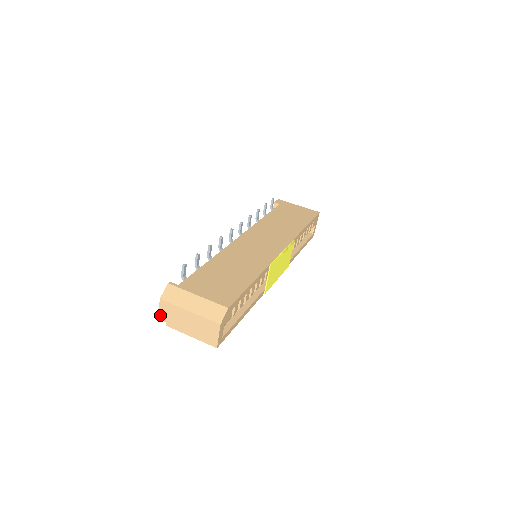
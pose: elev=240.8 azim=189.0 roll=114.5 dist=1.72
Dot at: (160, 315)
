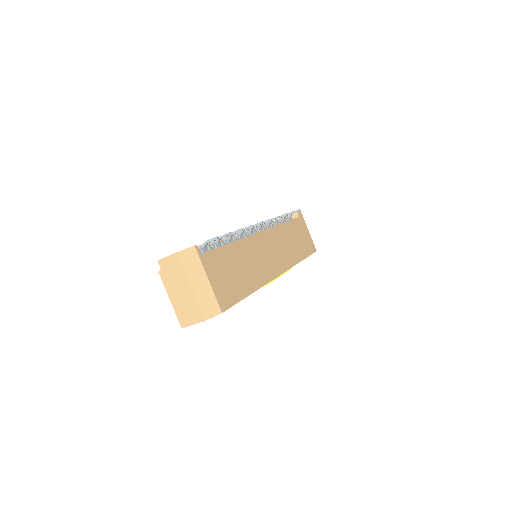
Dot at: (162, 260)
